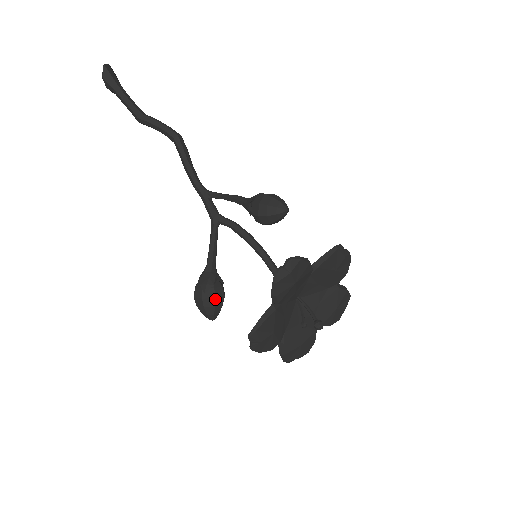
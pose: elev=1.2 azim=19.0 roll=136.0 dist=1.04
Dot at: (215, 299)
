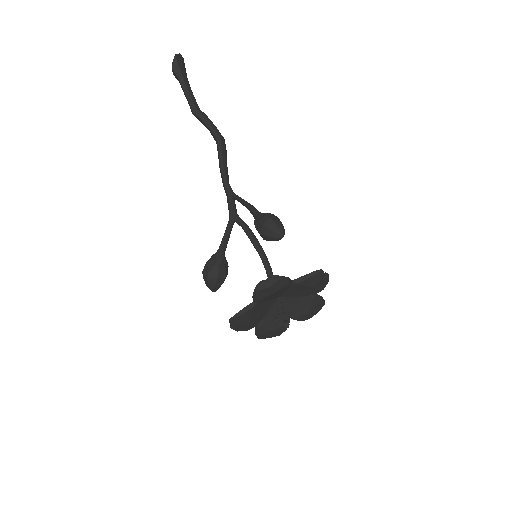
Dot at: (217, 279)
